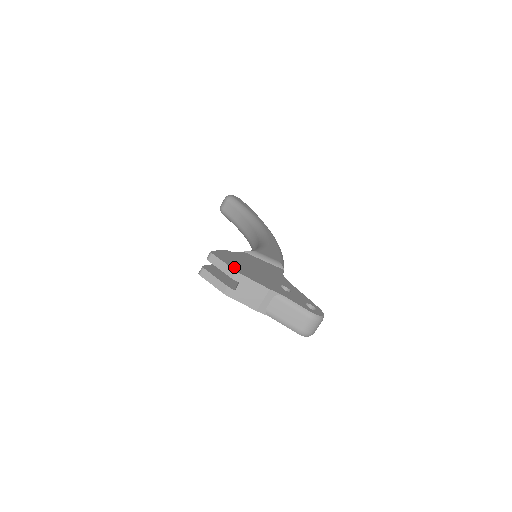
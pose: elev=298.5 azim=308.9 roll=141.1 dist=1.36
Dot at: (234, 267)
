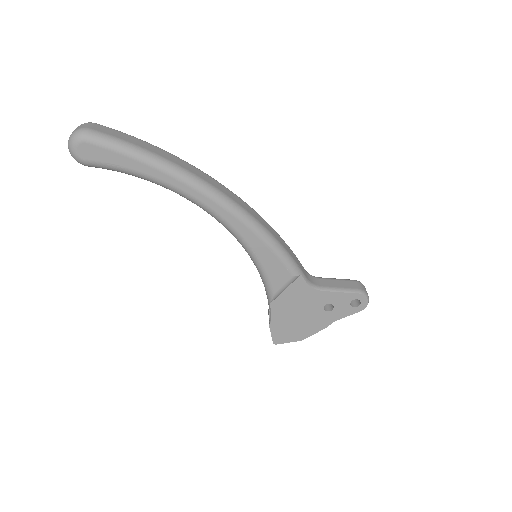
Dot at: (296, 339)
